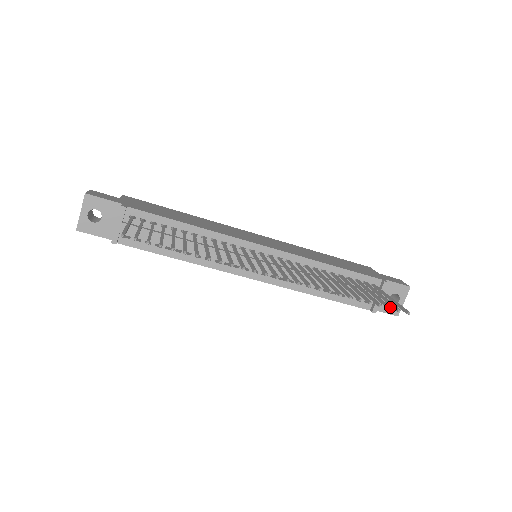
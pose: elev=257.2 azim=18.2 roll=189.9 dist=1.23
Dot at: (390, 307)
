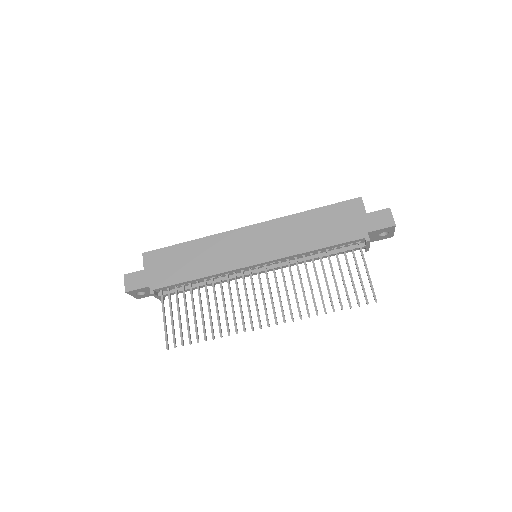
Dot at: (359, 305)
